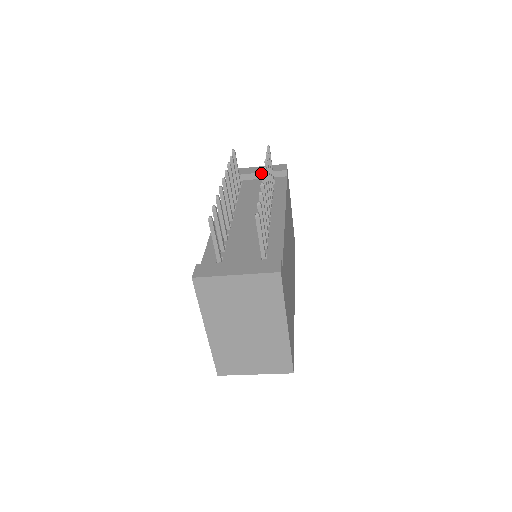
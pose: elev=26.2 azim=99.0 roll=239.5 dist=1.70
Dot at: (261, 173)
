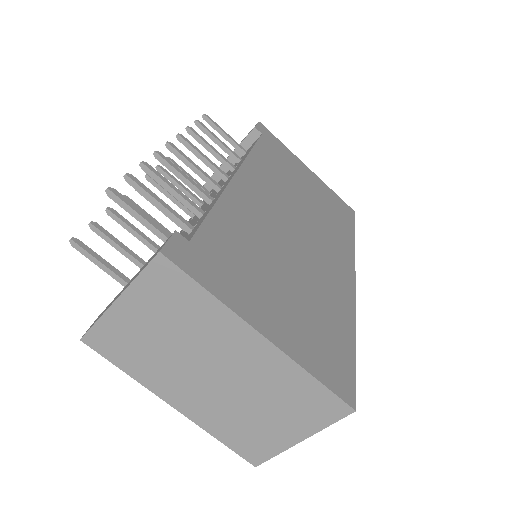
Dot at: occluded
